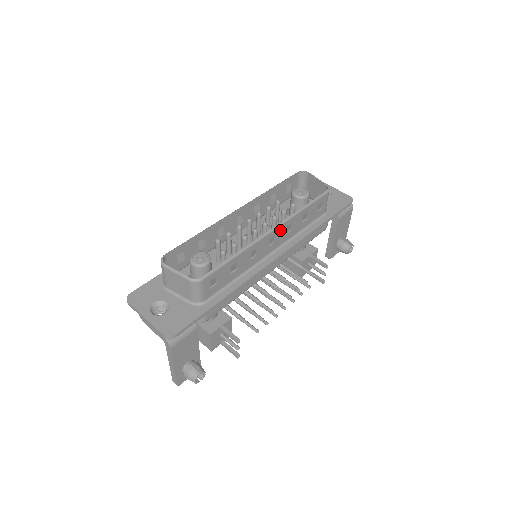
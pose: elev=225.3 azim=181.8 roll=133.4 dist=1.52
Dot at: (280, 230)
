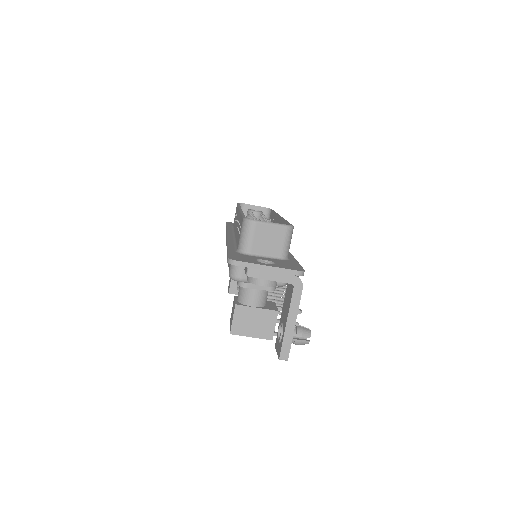
Dot at: occluded
